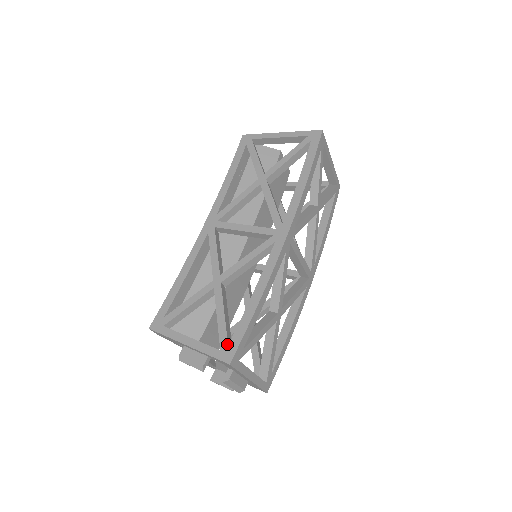
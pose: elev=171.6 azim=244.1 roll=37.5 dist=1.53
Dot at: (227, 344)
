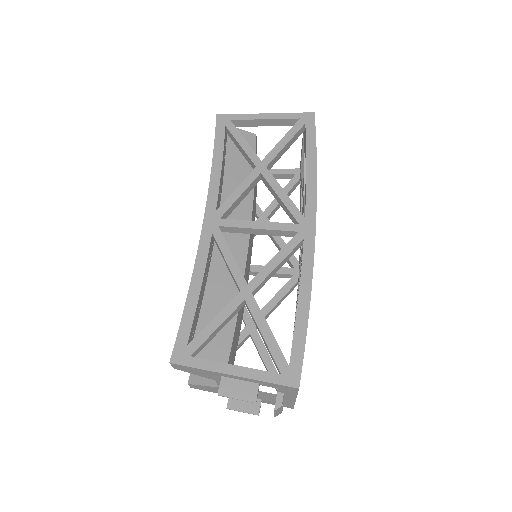
Dot at: (287, 365)
